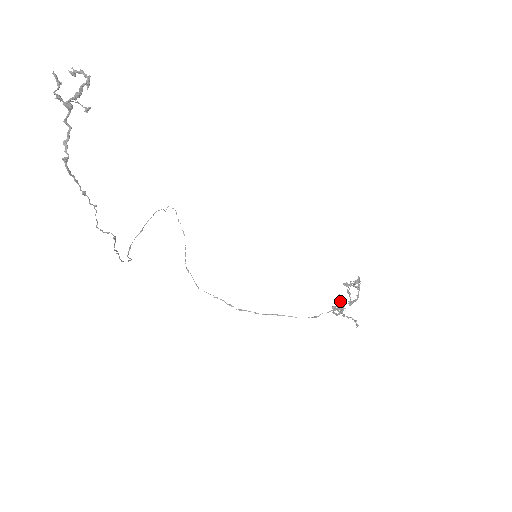
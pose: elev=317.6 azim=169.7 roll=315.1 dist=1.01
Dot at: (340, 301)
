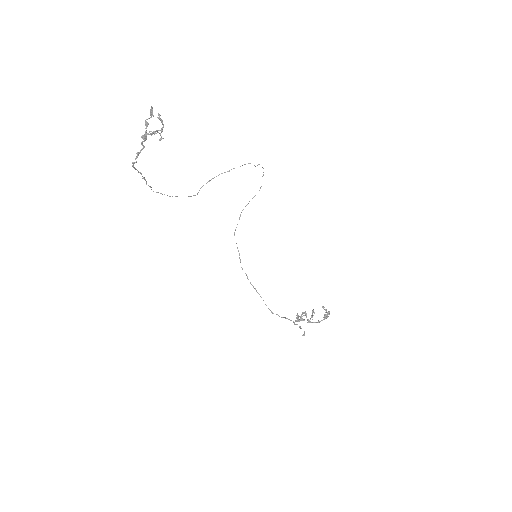
Dot at: (301, 316)
